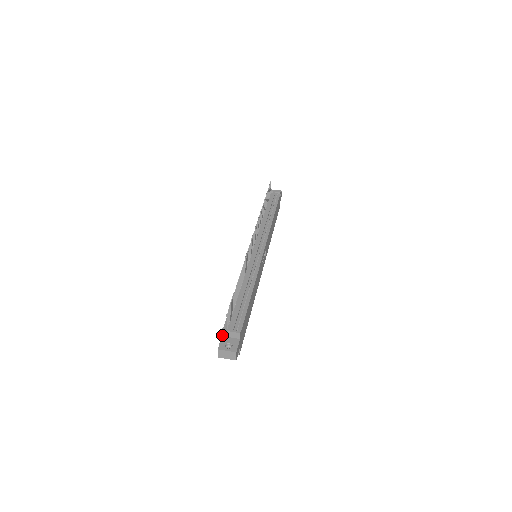
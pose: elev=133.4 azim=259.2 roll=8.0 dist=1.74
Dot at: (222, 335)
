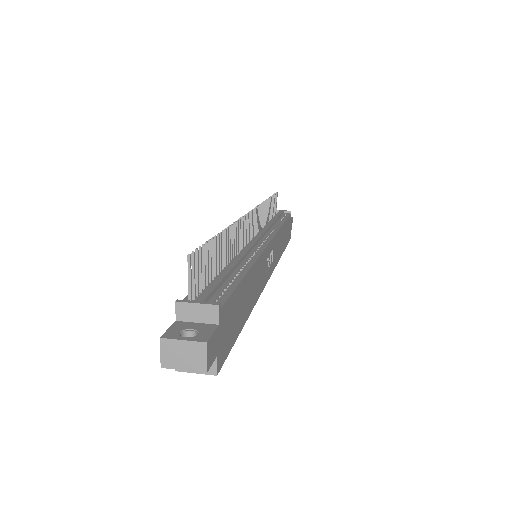
Dot at: (176, 318)
